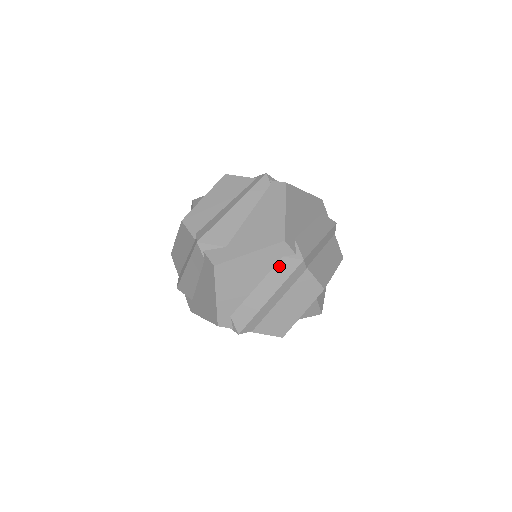
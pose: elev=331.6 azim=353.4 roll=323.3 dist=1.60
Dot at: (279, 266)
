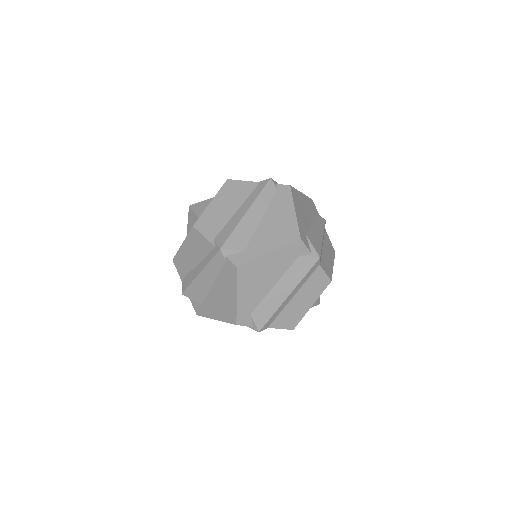
Dot at: occluded
